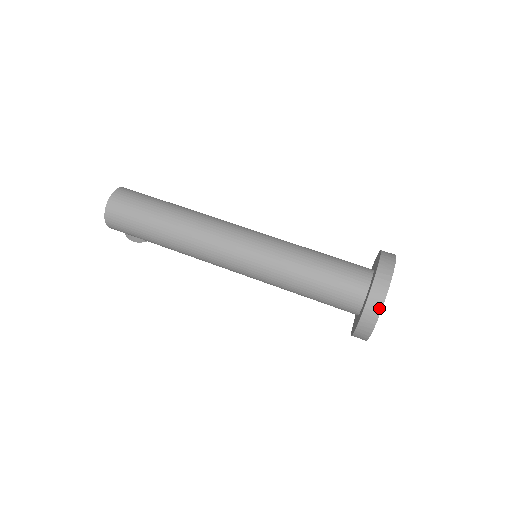
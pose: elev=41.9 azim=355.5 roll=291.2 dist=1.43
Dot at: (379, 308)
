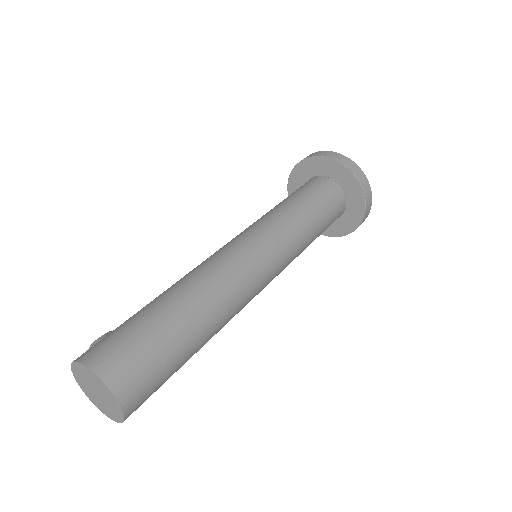
Dot at: occluded
